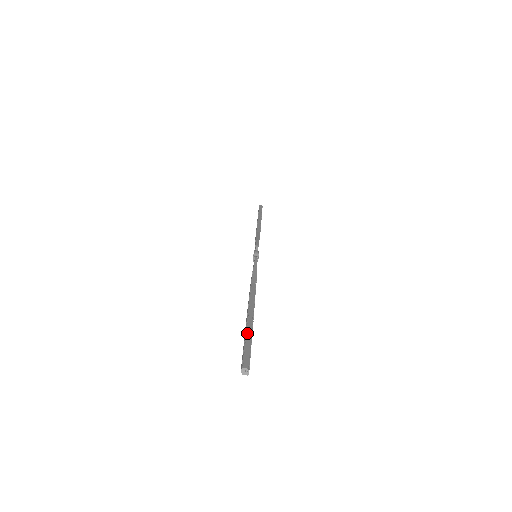
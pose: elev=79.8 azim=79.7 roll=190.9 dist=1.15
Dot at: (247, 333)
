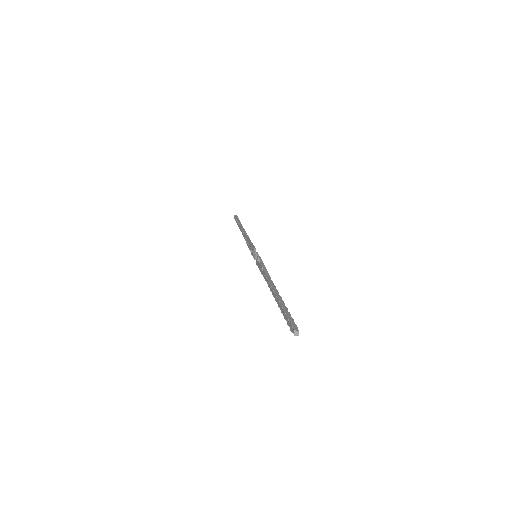
Dot at: (284, 309)
